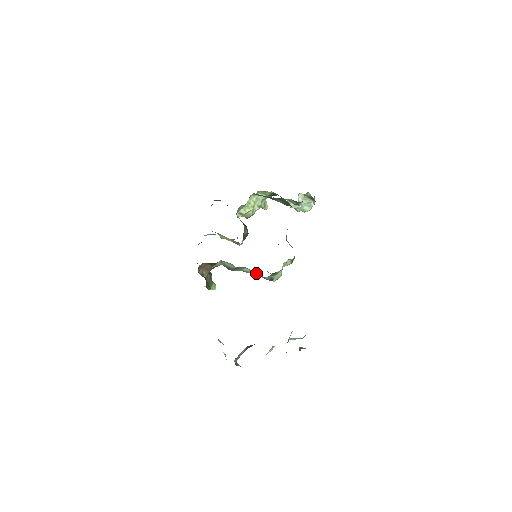
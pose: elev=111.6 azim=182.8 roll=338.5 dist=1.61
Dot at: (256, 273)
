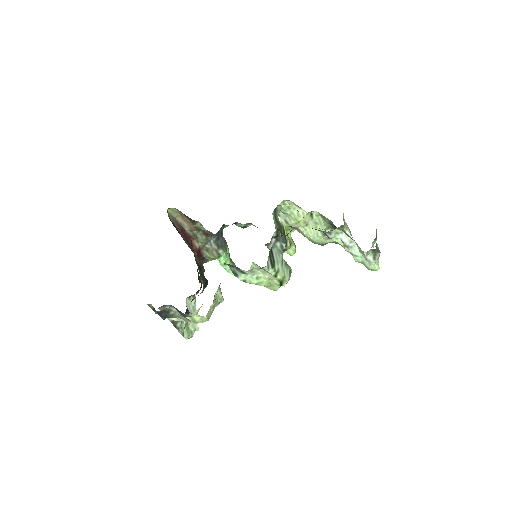
Dot at: occluded
